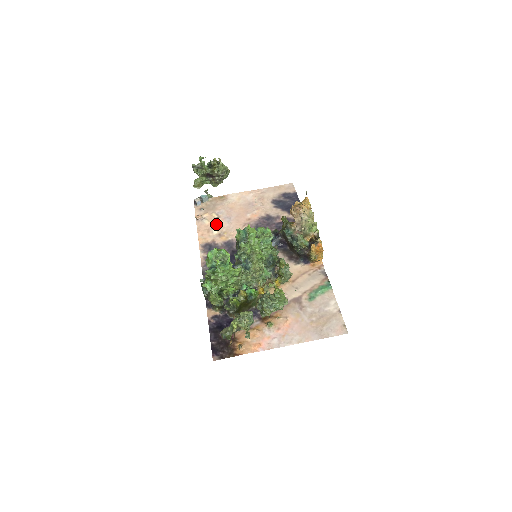
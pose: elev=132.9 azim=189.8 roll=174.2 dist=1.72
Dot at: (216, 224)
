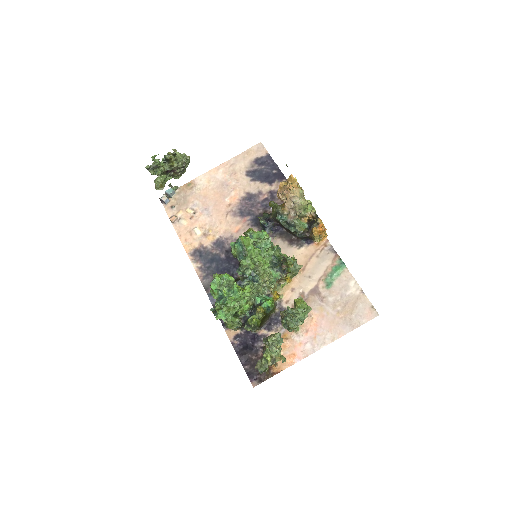
Dot at: (196, 222)
